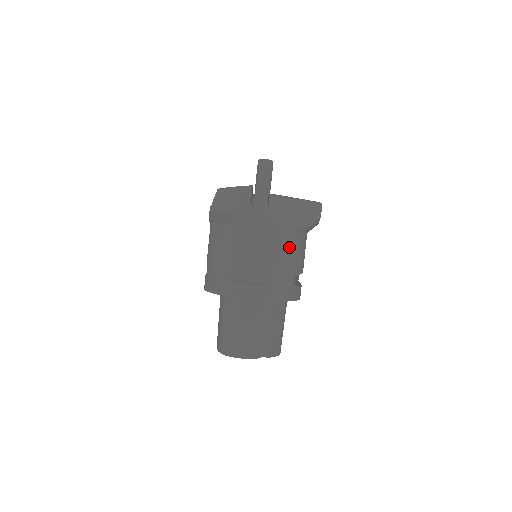
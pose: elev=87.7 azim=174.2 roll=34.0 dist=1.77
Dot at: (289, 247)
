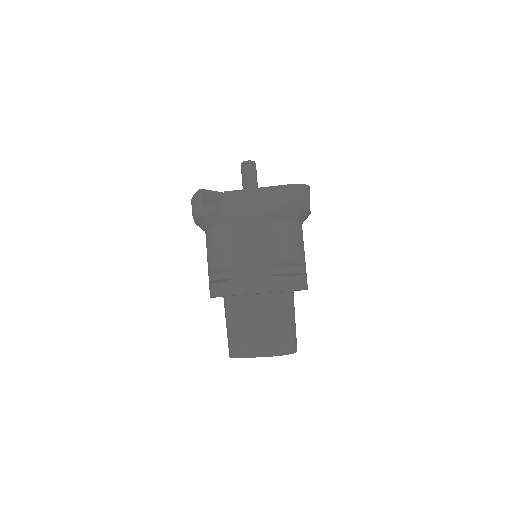
Dot at: (251, 237)
